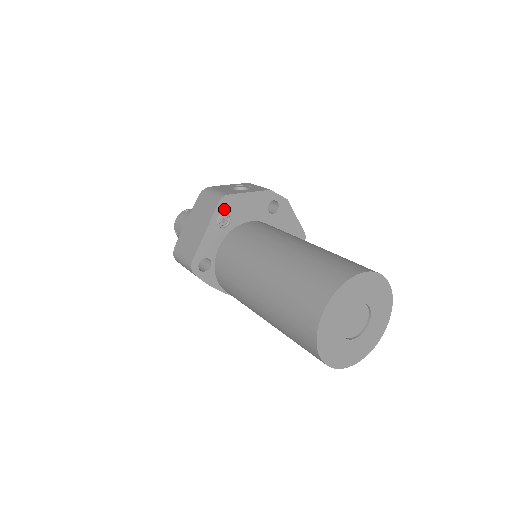
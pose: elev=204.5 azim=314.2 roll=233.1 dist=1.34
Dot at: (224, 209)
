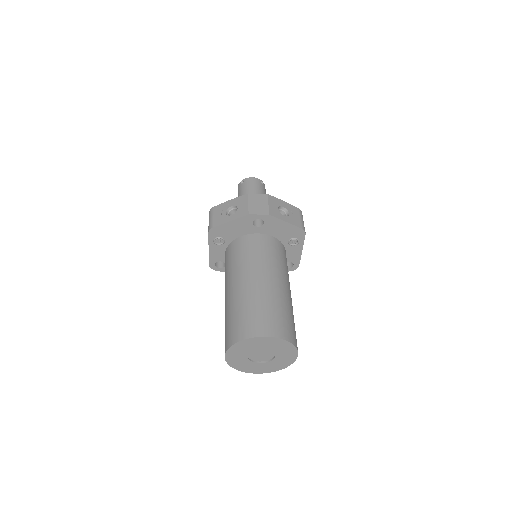
Dot at: (215, 235)
